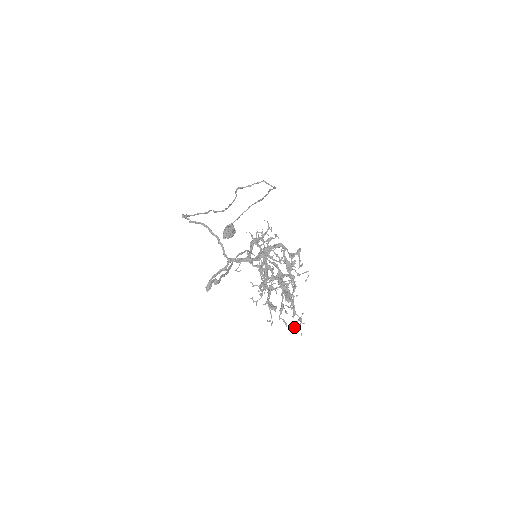
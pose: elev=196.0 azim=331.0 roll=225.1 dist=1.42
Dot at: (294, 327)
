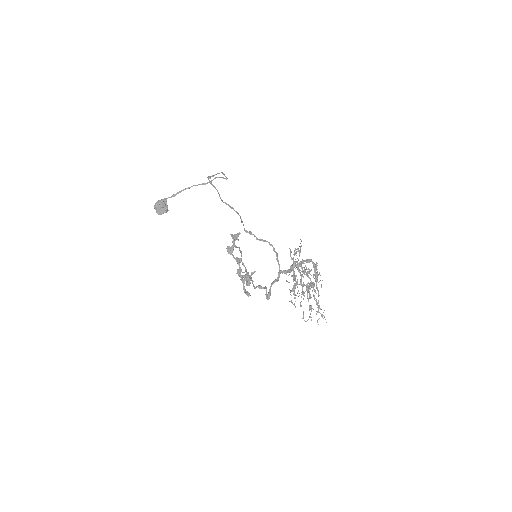
Dot at: occluded
